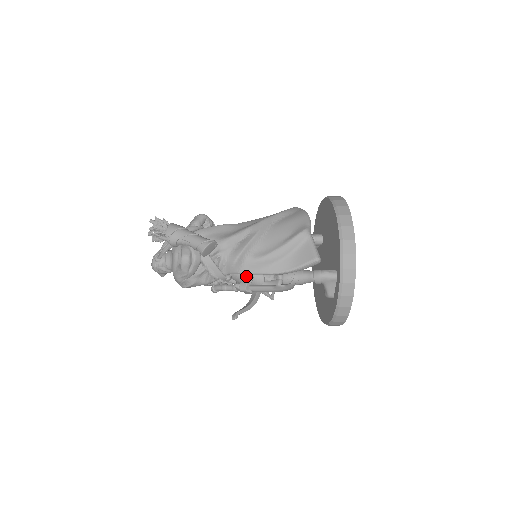
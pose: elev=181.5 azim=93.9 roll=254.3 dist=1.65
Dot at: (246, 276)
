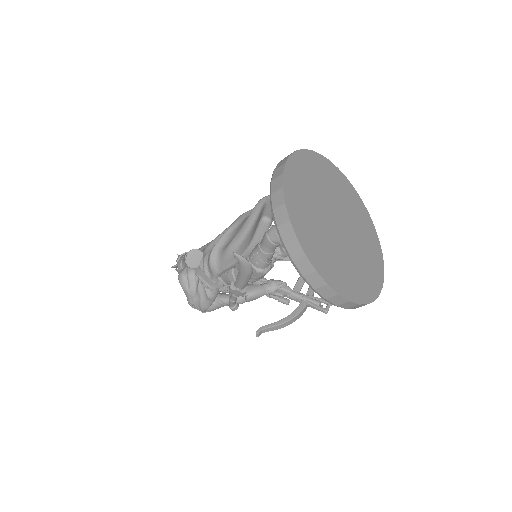
Dot at: (227, 273)
